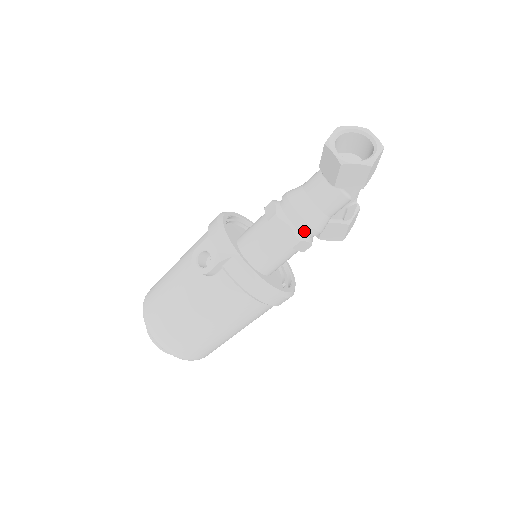
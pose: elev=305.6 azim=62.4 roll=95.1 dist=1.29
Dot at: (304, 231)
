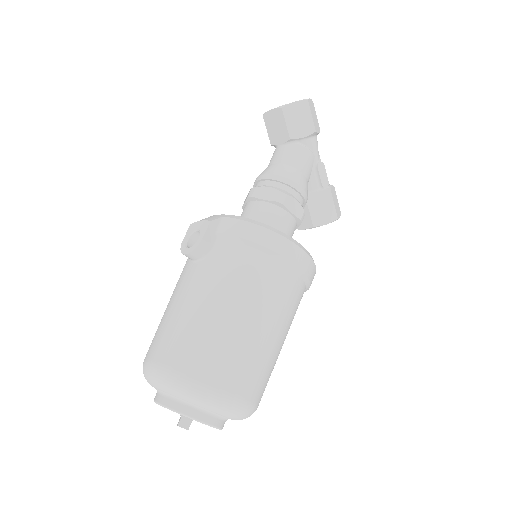
Dot at: (286, 189)
